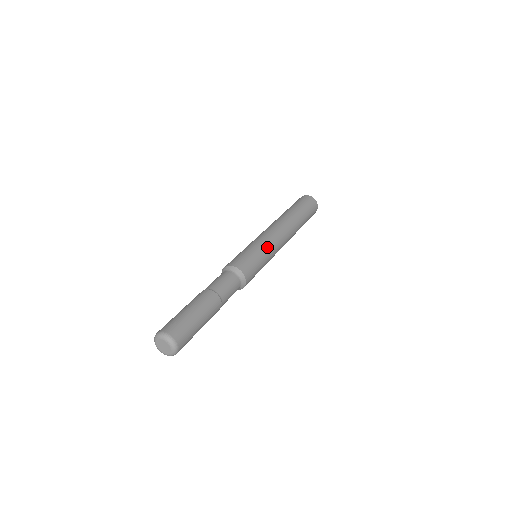
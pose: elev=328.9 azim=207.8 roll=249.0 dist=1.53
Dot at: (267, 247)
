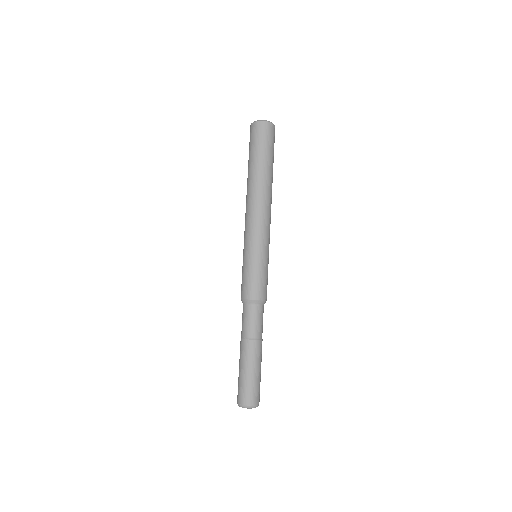
Dot at: (267, 249)
